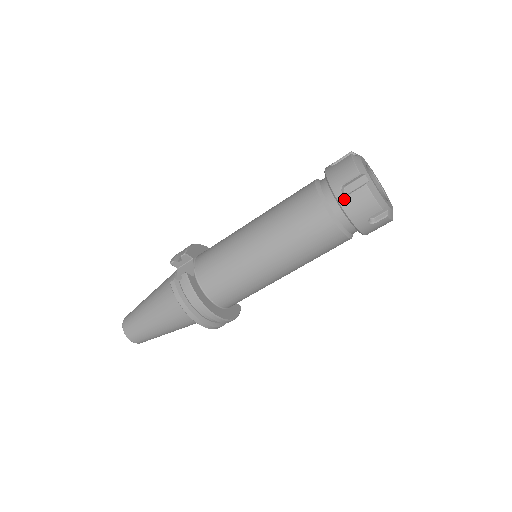
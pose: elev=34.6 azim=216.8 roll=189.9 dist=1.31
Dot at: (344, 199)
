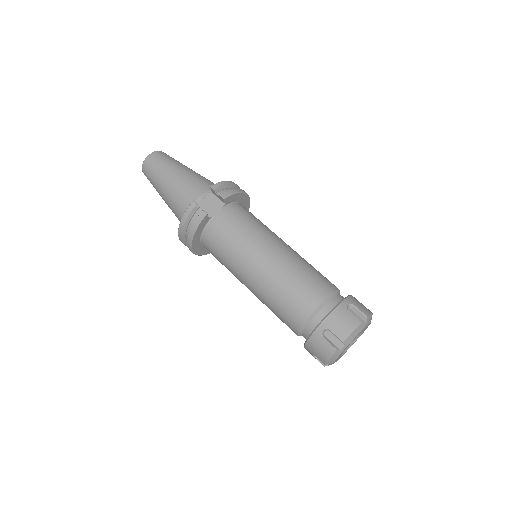
Dot at: (318, 335)
